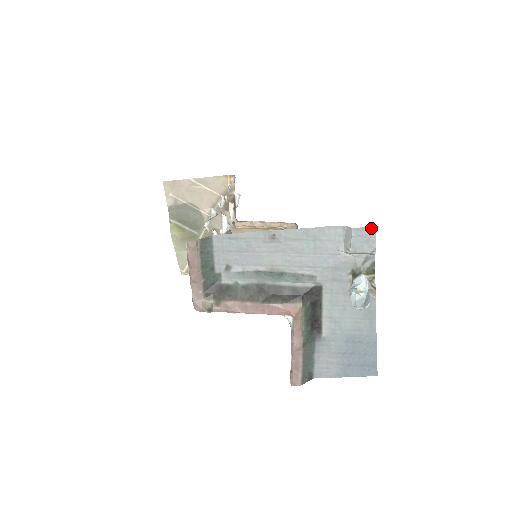
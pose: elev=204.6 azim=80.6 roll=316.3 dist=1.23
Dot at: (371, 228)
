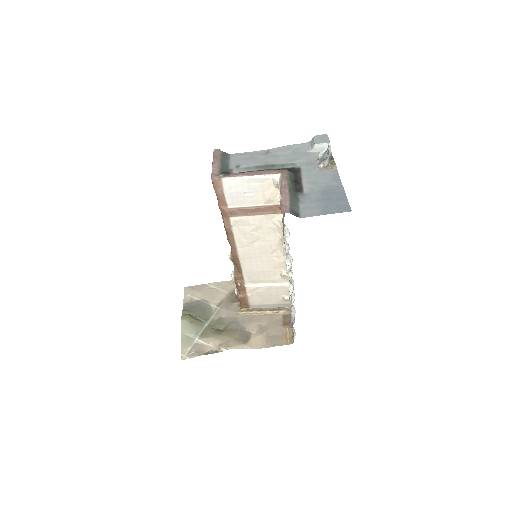
Dot at: (325, 135)
